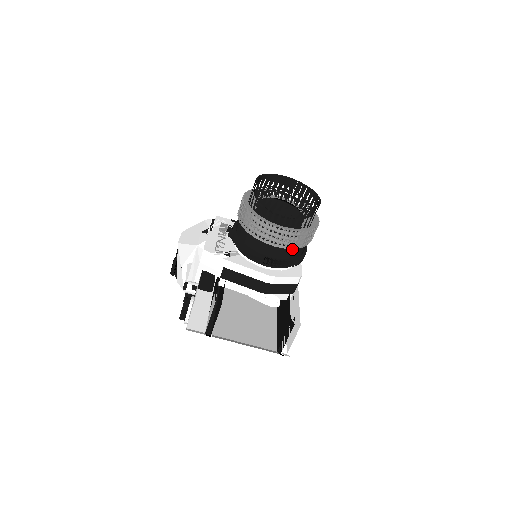
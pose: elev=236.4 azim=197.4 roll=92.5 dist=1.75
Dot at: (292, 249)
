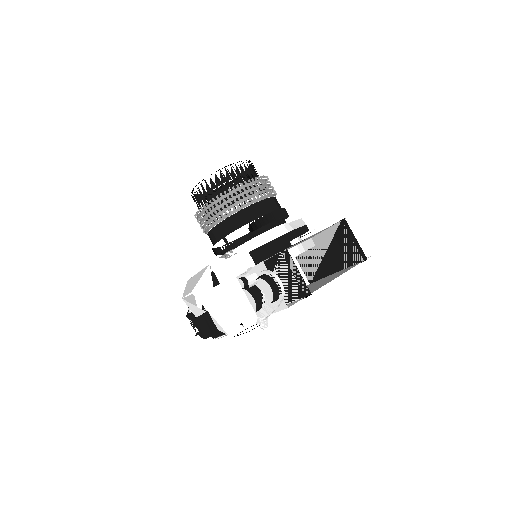
Dot at: (273, 198)
